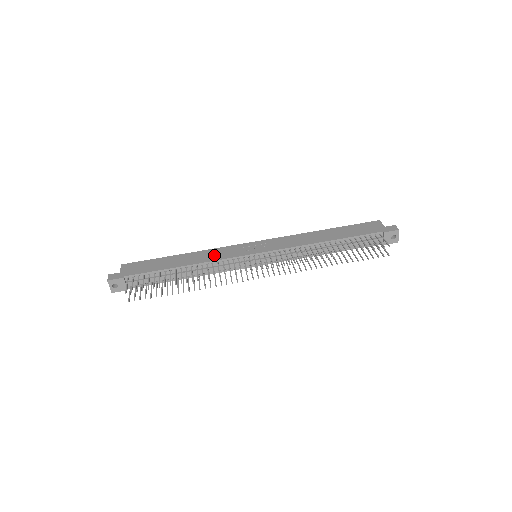
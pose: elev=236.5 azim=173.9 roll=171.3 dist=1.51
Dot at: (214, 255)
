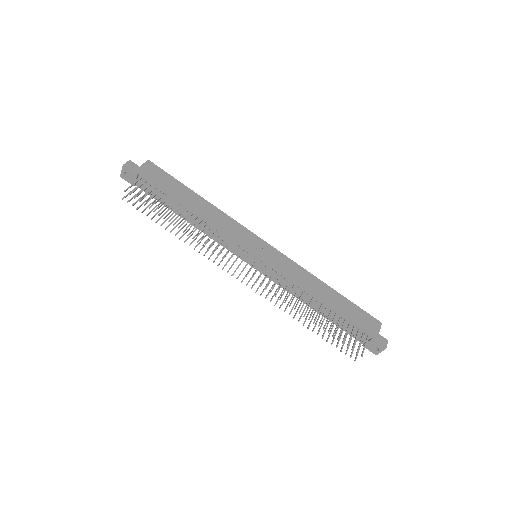
Dot at: (224, 224)
